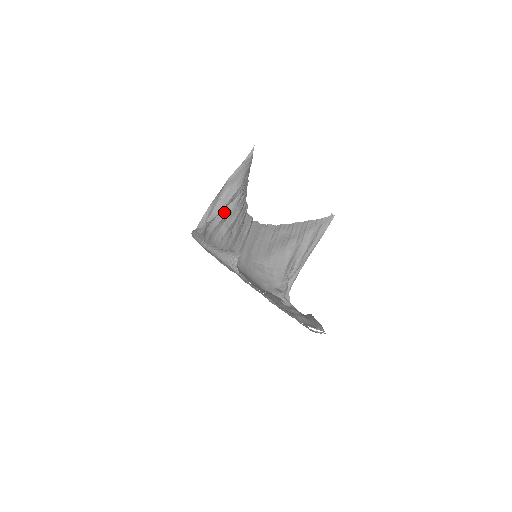
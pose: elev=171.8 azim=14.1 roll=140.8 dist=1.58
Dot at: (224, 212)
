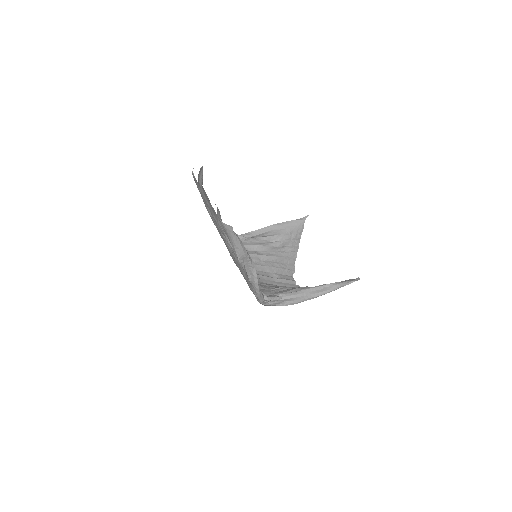
Dot at: (260, 243)
